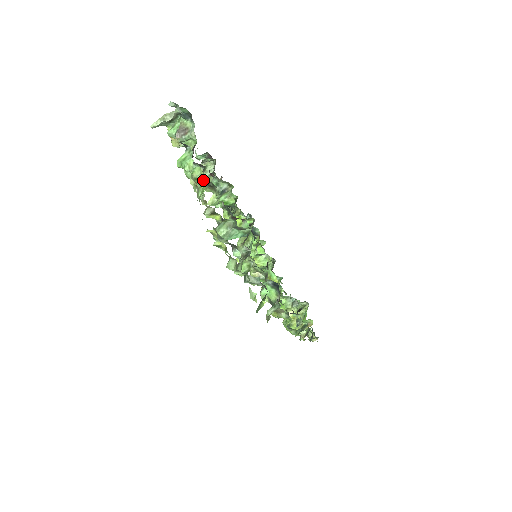
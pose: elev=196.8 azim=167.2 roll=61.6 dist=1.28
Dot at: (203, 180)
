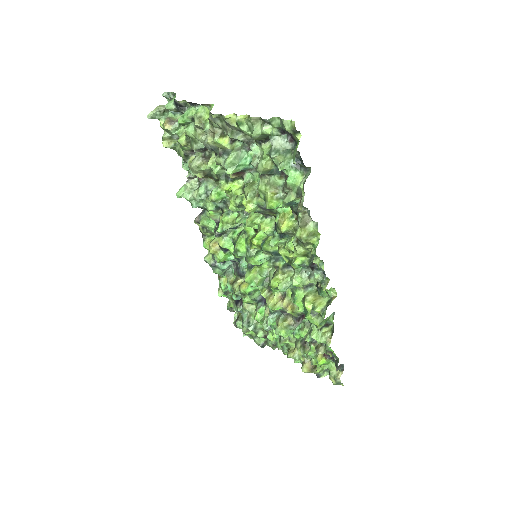
Dot at: (207, 115)
